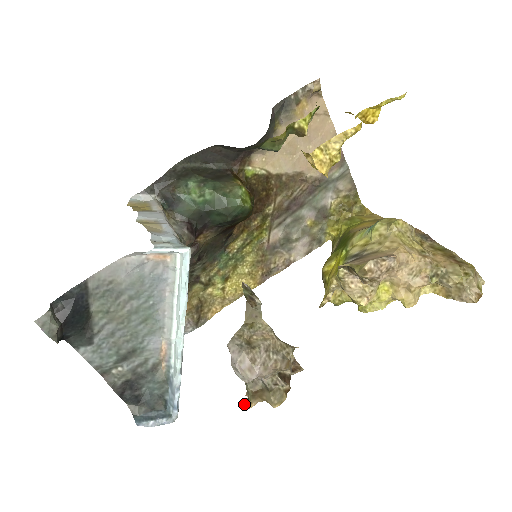
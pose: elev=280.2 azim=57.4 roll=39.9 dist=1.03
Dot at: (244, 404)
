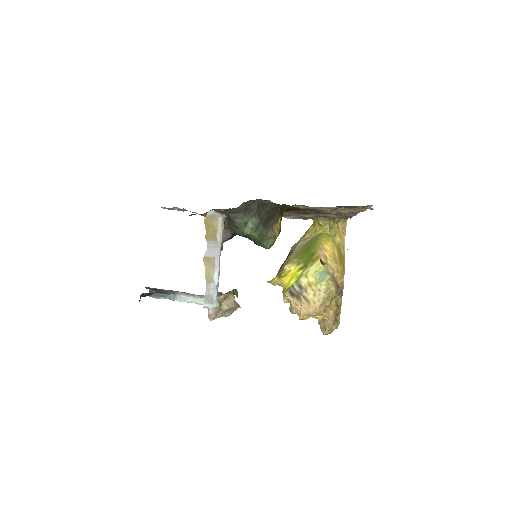
Dot at: occluded
